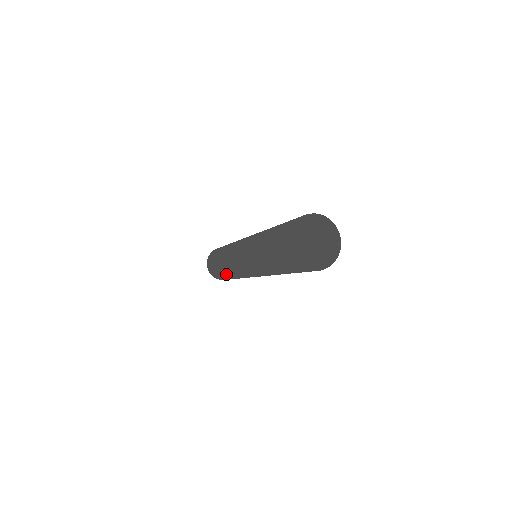
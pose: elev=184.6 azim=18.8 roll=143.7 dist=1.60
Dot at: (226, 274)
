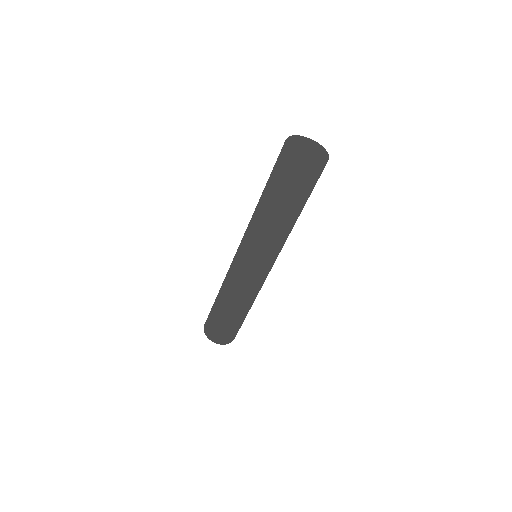
Dot at: (225, 303)
